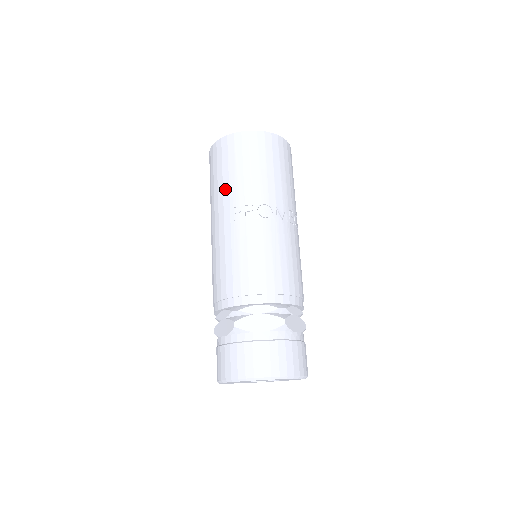
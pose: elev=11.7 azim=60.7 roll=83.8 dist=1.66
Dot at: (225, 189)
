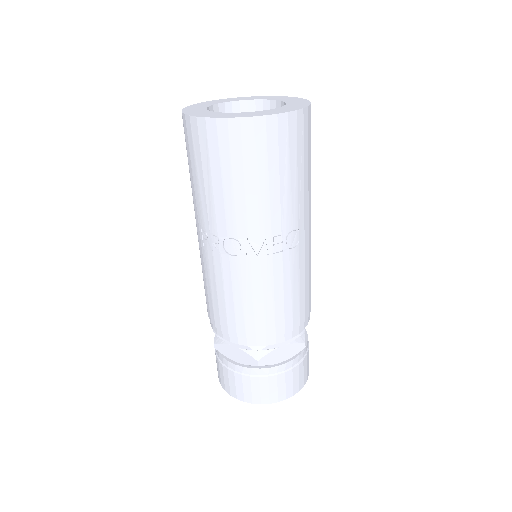
Dot at: (193, 196)
